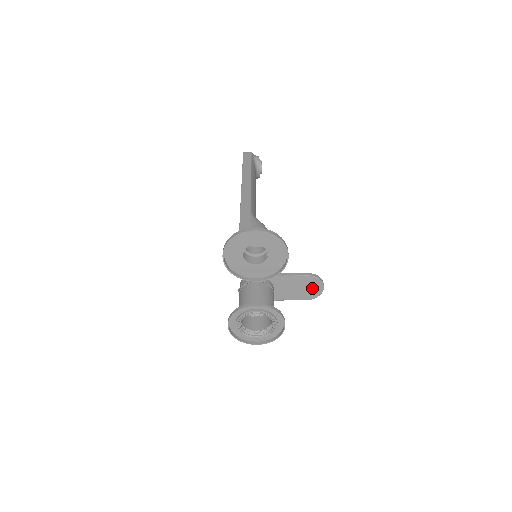
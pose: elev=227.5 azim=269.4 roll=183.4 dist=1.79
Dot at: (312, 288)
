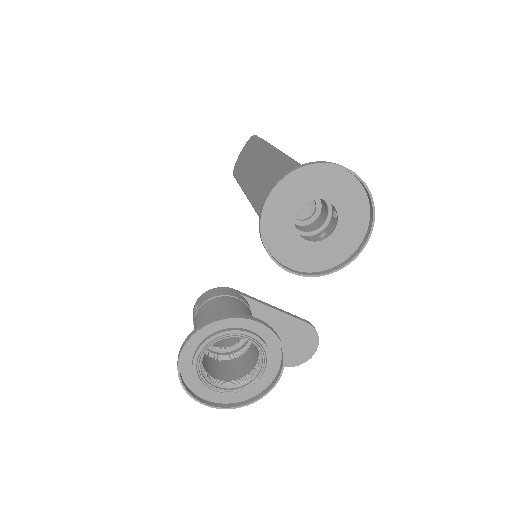
Dot at: (300, 347)
